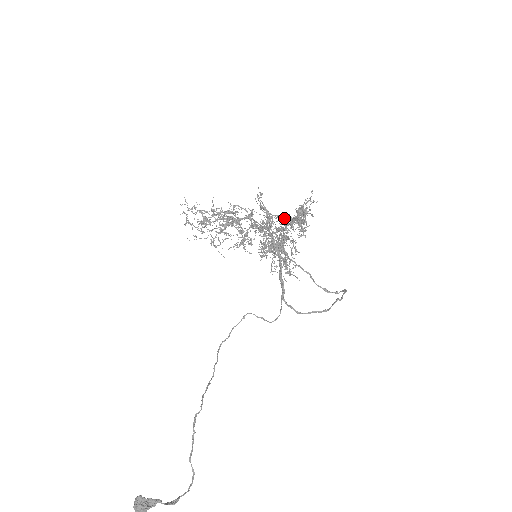
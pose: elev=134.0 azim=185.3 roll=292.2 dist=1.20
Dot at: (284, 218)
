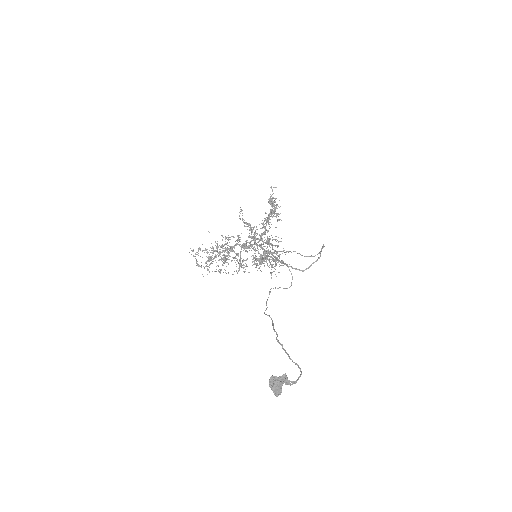
Dot at: occluded
